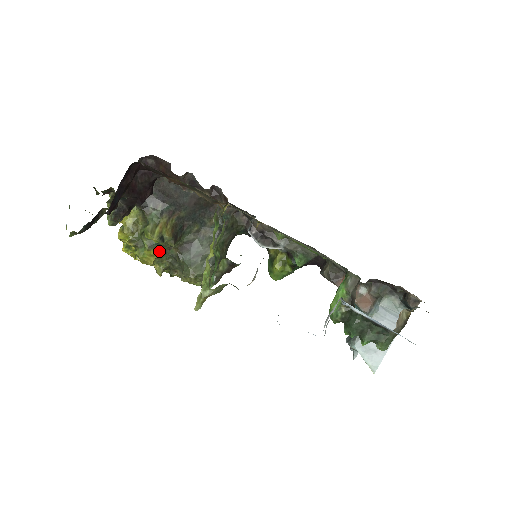
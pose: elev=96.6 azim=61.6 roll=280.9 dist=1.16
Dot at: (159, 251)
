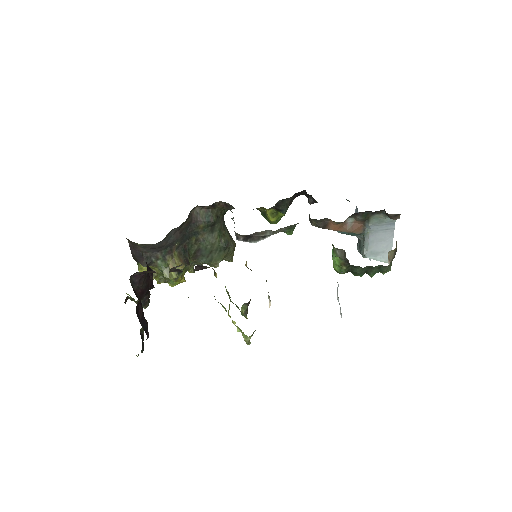
Dot at: (183, 273)
